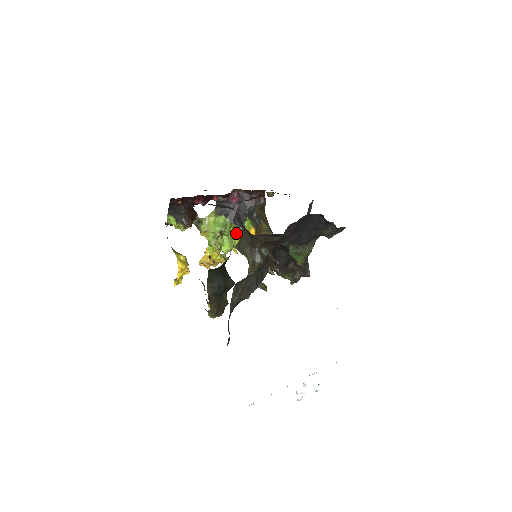
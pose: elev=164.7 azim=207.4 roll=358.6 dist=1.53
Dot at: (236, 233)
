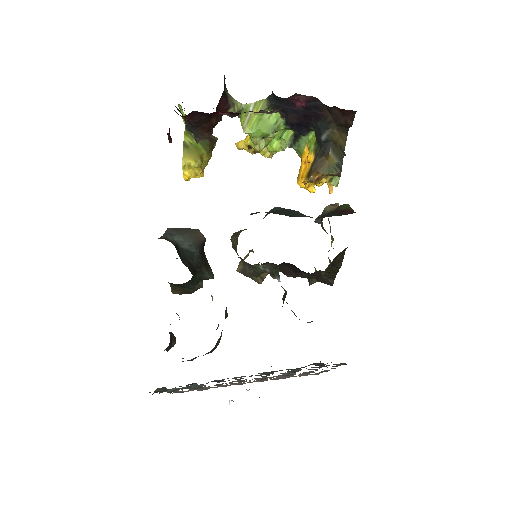
Dot at: (293, 138)
